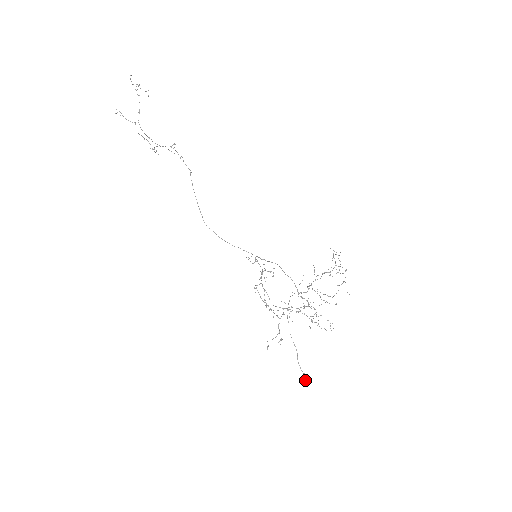
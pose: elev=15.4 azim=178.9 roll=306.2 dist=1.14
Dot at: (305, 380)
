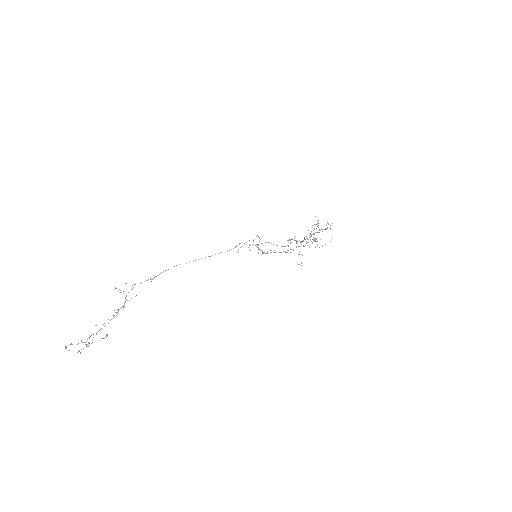
Dot at: occluded
